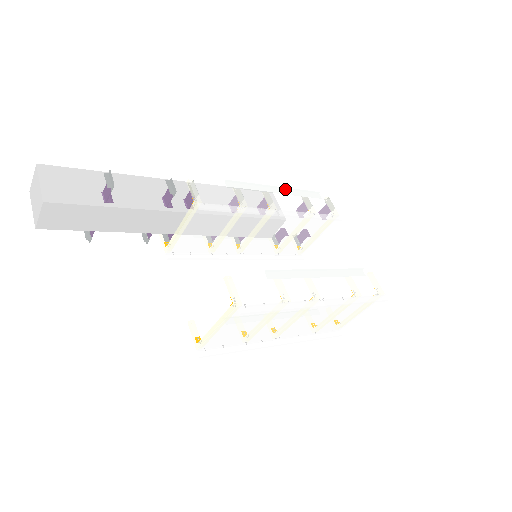
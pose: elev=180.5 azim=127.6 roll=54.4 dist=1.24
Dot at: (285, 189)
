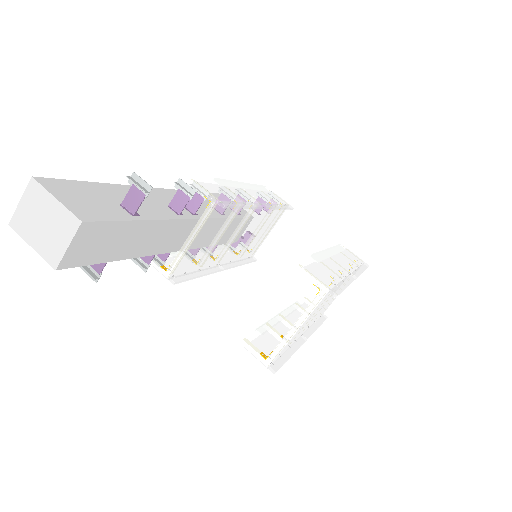
Dot at: (247, 185)
